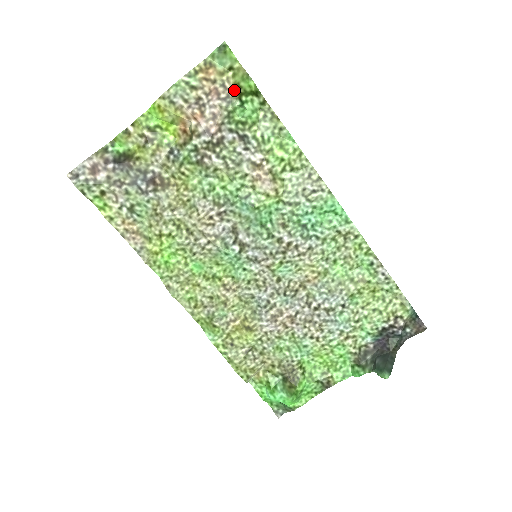
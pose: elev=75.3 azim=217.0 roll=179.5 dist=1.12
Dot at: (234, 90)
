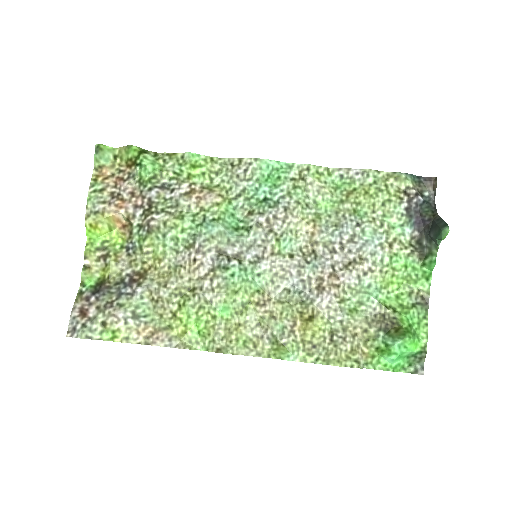
Dot at: (129, 166)
